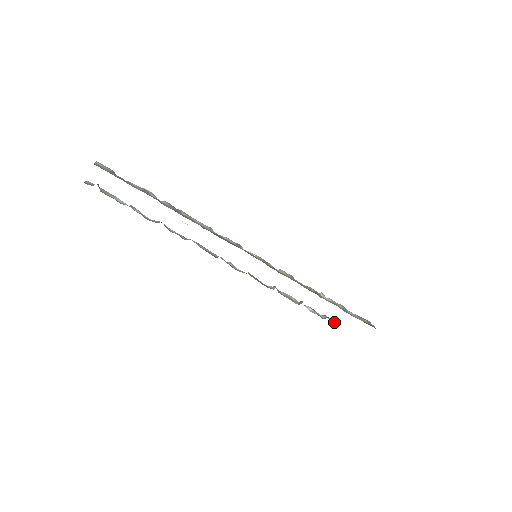
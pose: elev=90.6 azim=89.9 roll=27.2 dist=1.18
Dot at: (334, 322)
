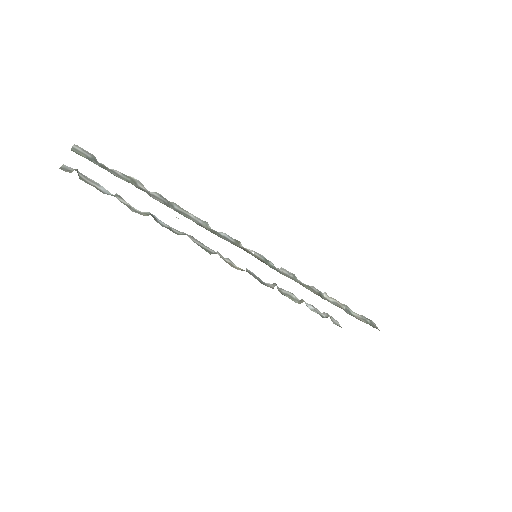
Dot at: (335, 320)
